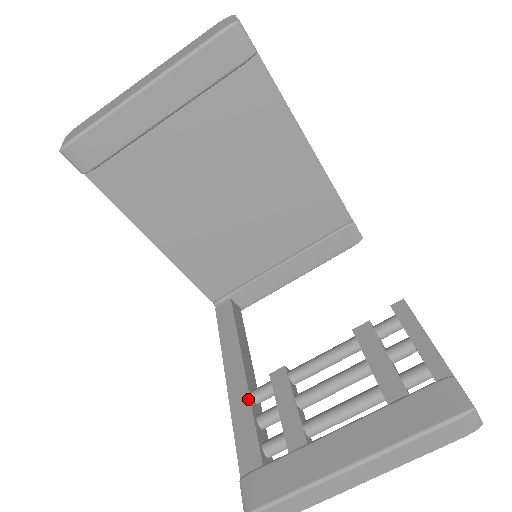
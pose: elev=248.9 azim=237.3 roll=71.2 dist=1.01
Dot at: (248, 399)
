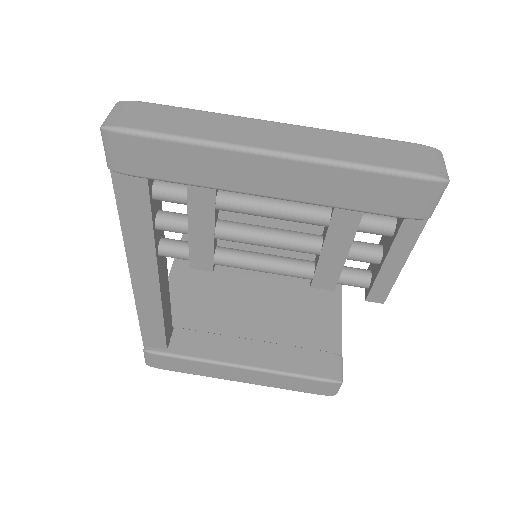
Dot at: occluded
